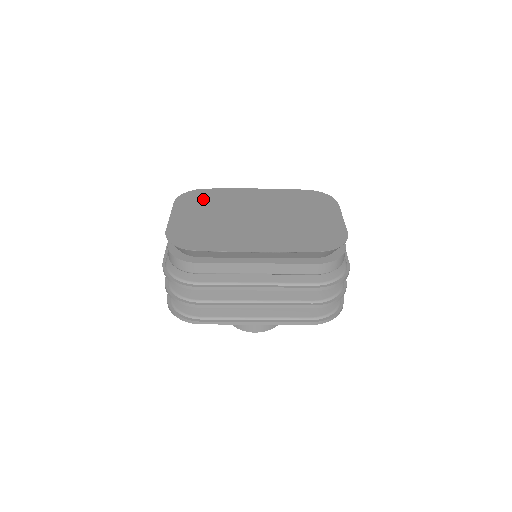
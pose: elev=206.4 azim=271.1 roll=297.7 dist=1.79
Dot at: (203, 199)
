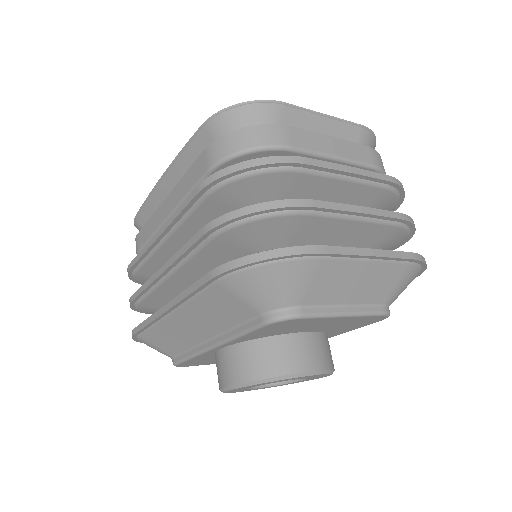
Dot at: occluded
